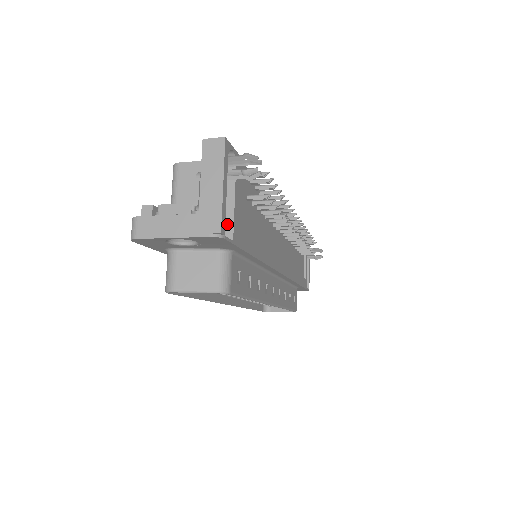
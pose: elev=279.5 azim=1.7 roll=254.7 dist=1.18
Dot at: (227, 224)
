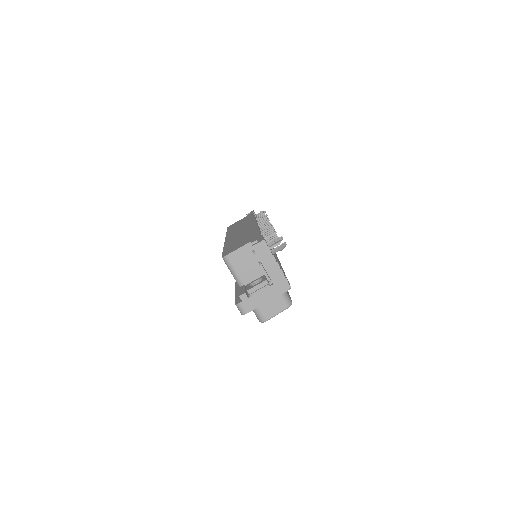
Dot at: occluded
